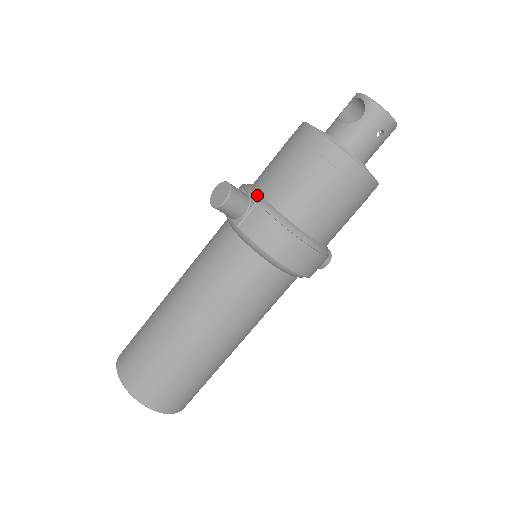
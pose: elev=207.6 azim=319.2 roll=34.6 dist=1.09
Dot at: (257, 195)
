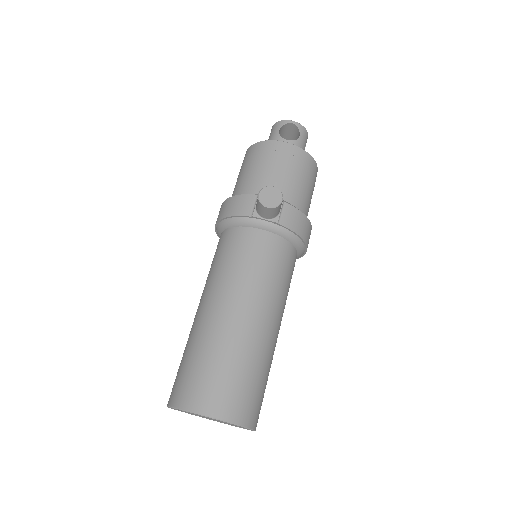
Dot at: occluded
